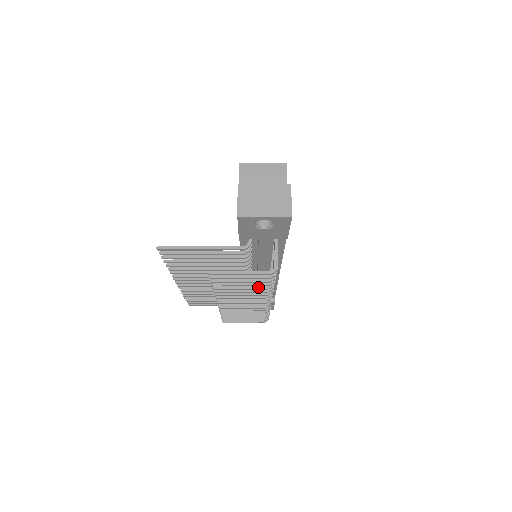
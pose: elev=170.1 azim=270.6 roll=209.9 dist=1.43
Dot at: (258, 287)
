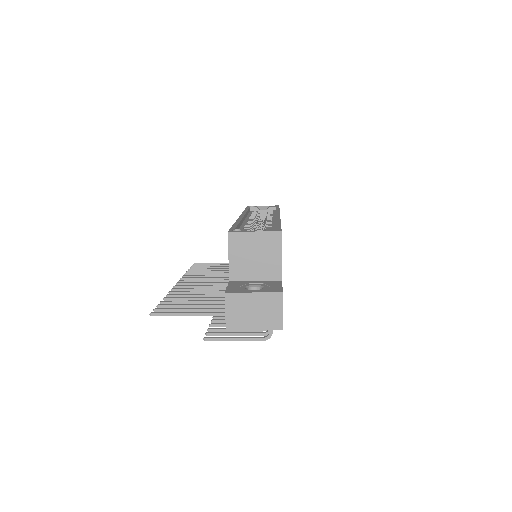
Dot at: occluded
